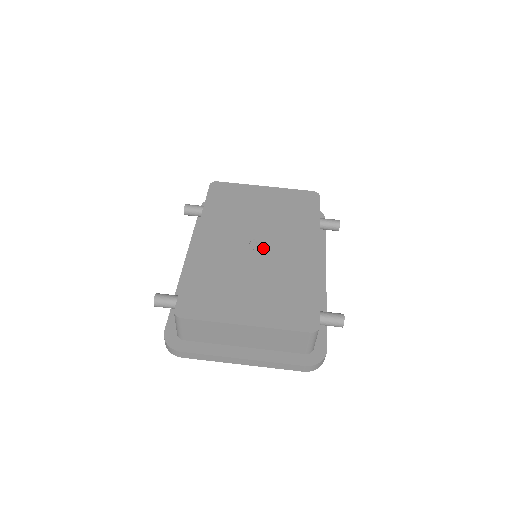
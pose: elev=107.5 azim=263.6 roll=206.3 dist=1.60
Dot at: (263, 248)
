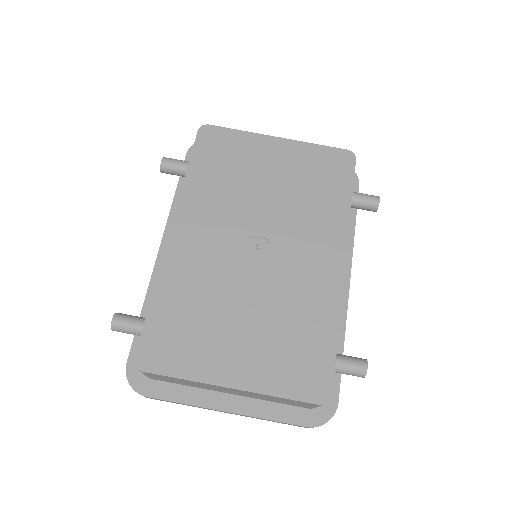
Dot at: (266, 253)
